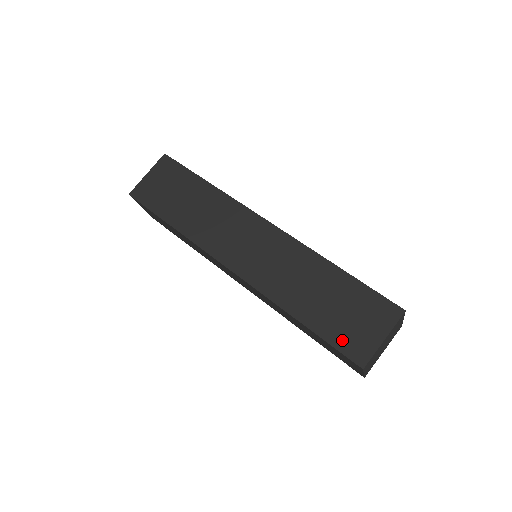
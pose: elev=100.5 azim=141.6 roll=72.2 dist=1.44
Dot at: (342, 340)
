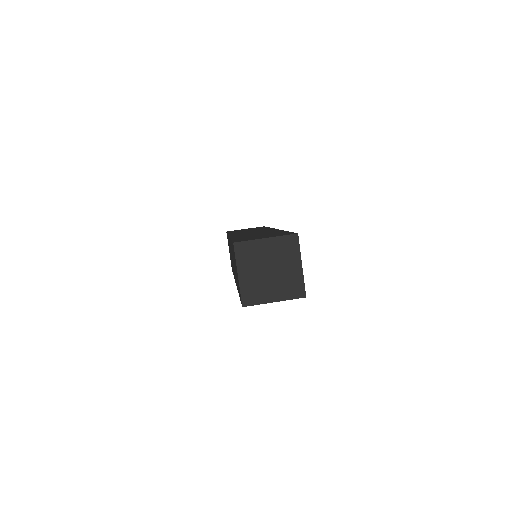
Dot at: (241, 239)
